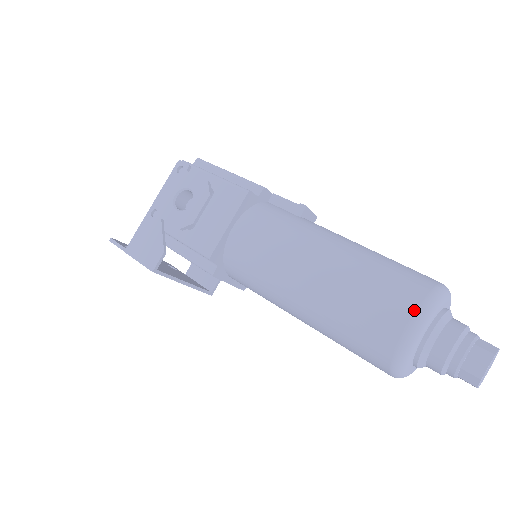
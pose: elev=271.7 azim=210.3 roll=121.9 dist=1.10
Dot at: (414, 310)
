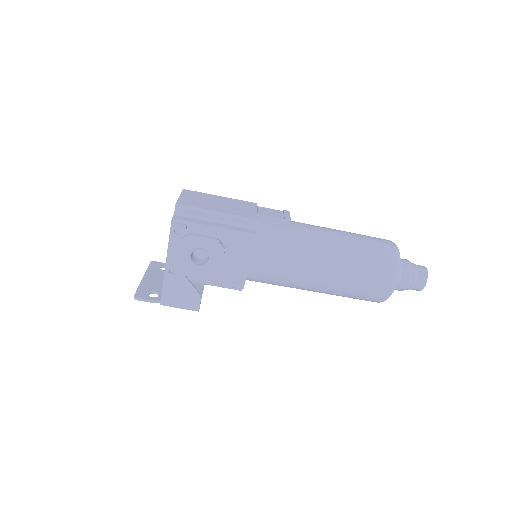
Dot at: (392, 280)
